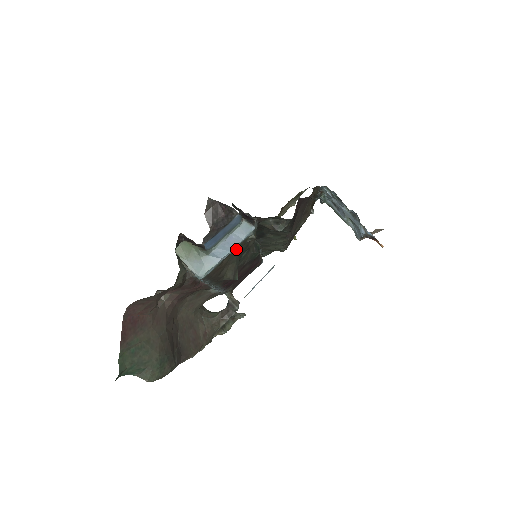
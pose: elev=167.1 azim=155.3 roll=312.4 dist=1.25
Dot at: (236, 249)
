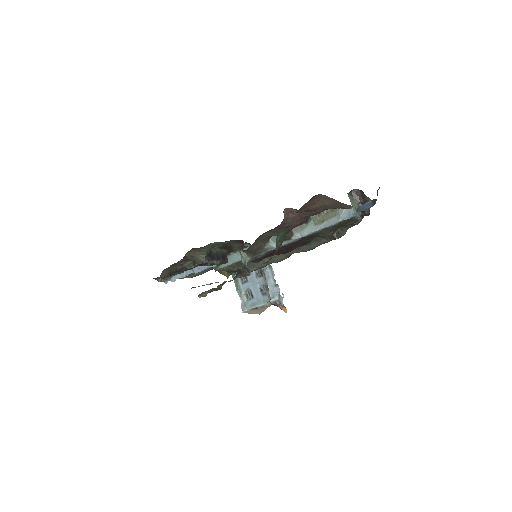
Dot at: (350, 222)
